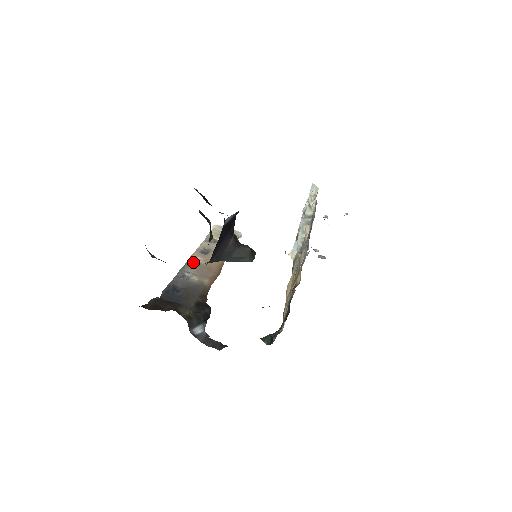
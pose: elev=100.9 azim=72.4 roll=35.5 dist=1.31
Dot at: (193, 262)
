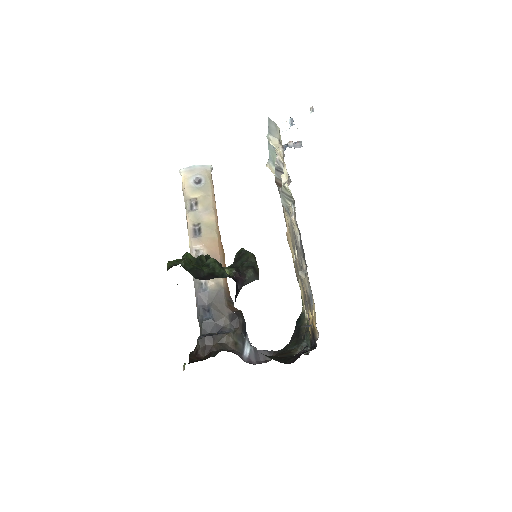
Dot at: occluded
